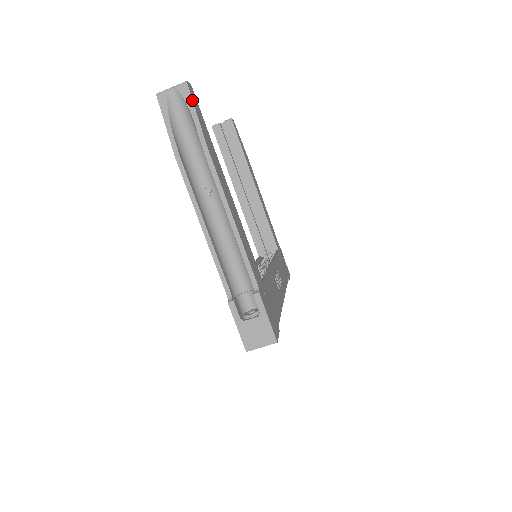
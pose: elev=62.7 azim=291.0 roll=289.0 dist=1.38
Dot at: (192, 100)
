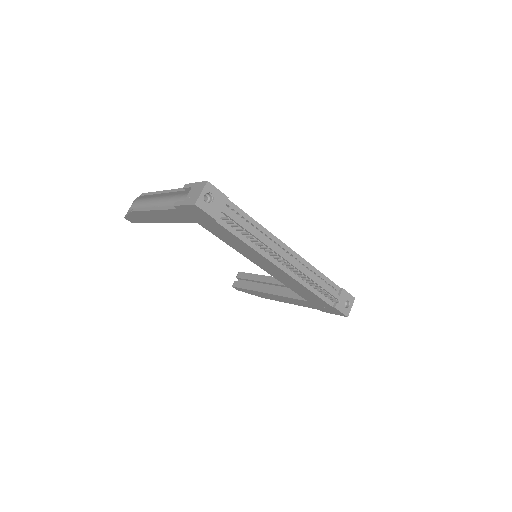
Dot at: occluded
